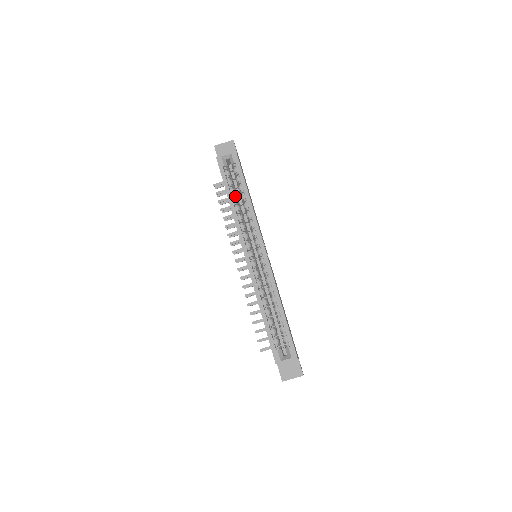
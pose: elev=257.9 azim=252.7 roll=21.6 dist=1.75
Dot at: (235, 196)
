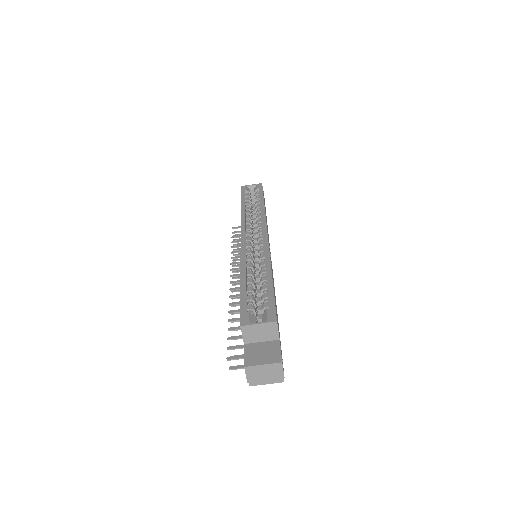
Dot at: occluded
